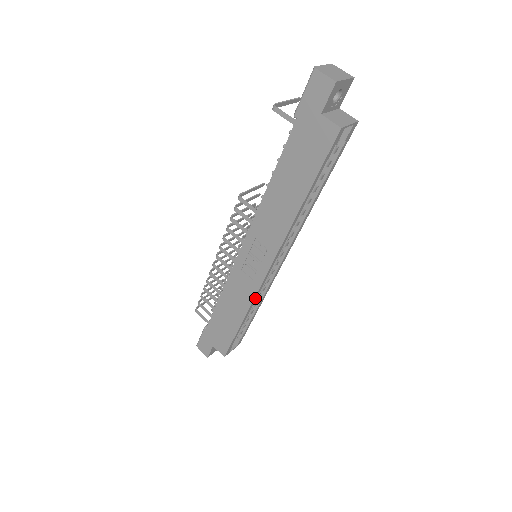
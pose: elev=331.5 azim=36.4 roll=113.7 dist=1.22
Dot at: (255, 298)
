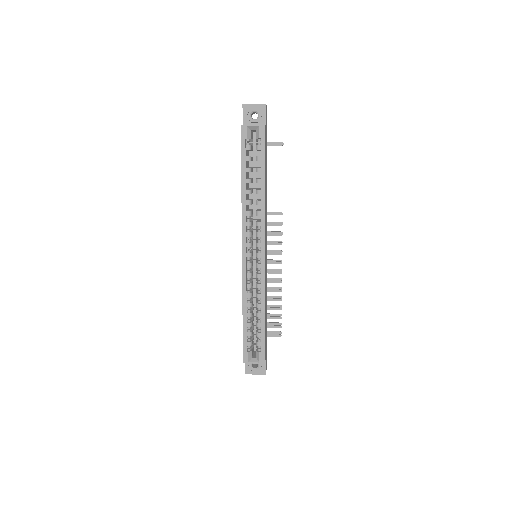
Dot at: (245, 285)
